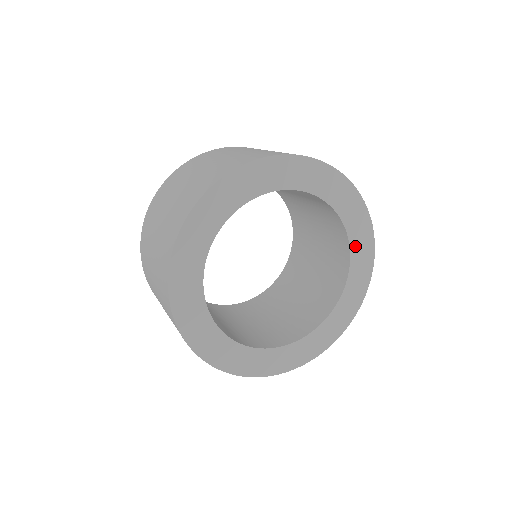
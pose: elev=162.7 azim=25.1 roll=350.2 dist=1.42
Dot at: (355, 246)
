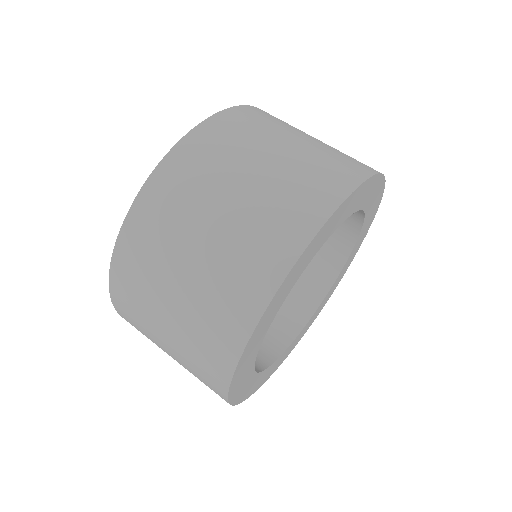
Dot at: (362, 203)
